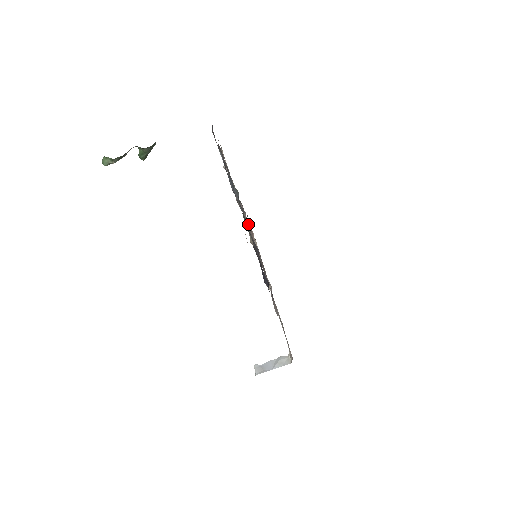
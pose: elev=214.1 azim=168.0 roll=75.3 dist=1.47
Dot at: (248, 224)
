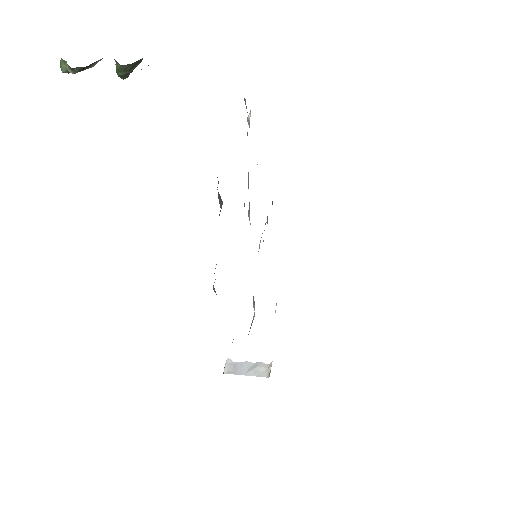
Dot at: occluded
